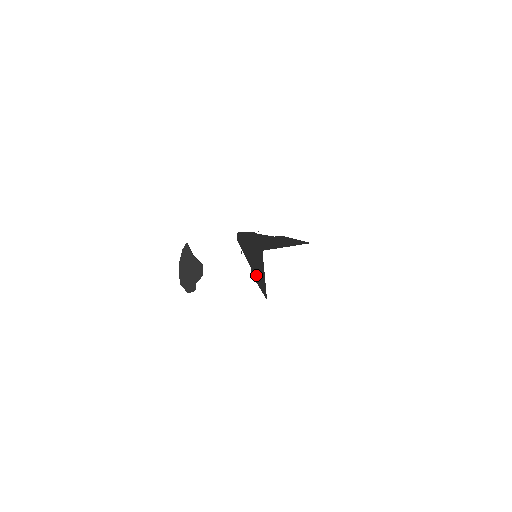
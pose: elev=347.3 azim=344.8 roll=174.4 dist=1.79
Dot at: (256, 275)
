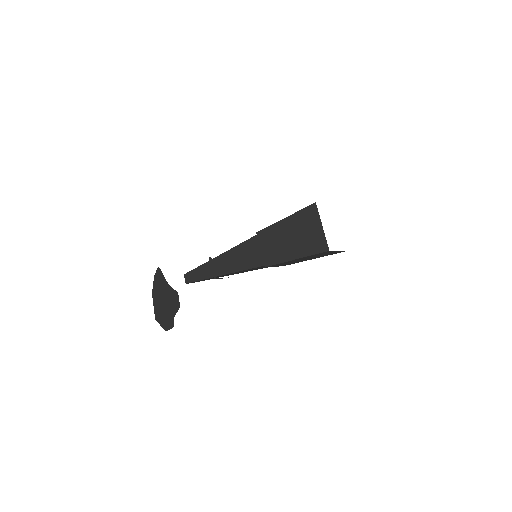
Dot at: (287, 252)
